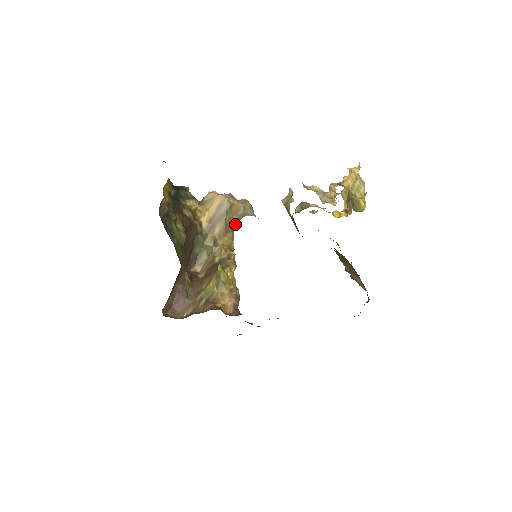
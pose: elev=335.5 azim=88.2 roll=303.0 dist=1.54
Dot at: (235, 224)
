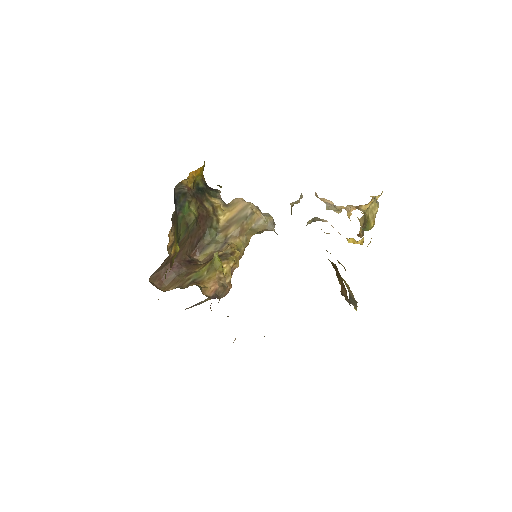
Dot at: (253, 233)
